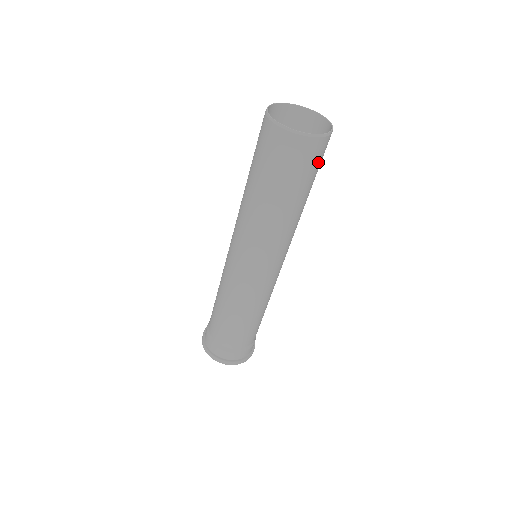
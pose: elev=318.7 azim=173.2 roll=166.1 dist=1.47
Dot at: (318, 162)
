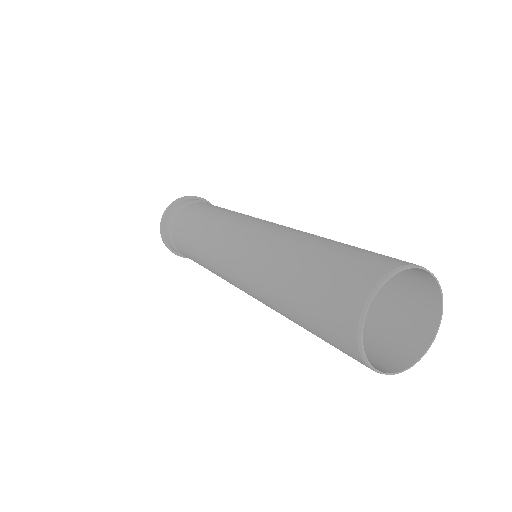
Dot at: (365, 352)
